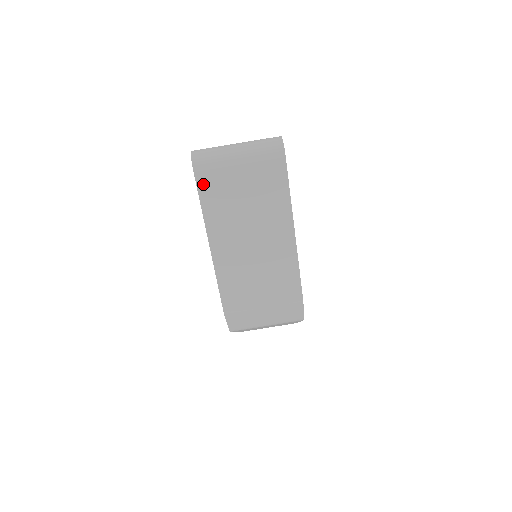
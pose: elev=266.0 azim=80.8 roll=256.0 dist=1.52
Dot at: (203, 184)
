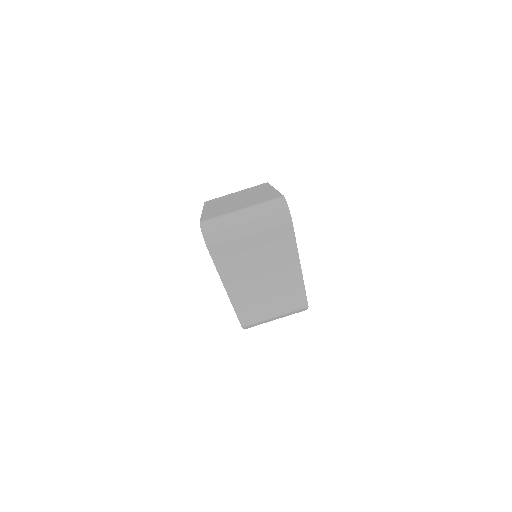
Dot at: (217, 255)
